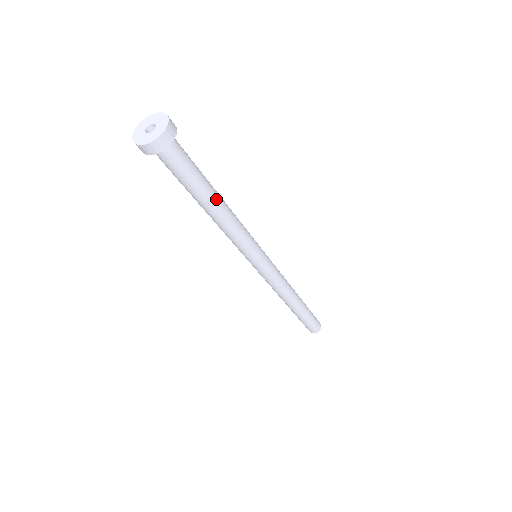
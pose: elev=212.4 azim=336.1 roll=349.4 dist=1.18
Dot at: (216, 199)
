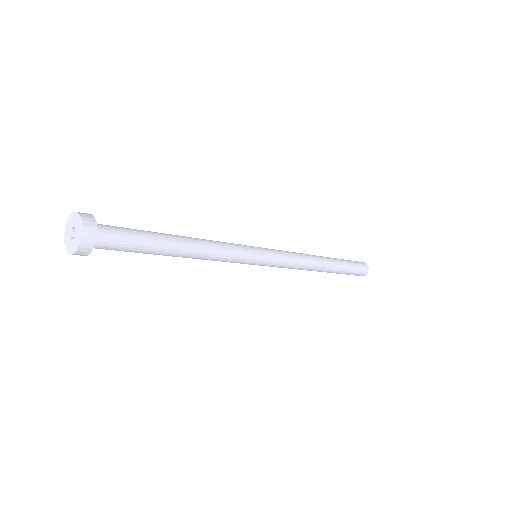
Dot at: (175, 252)
